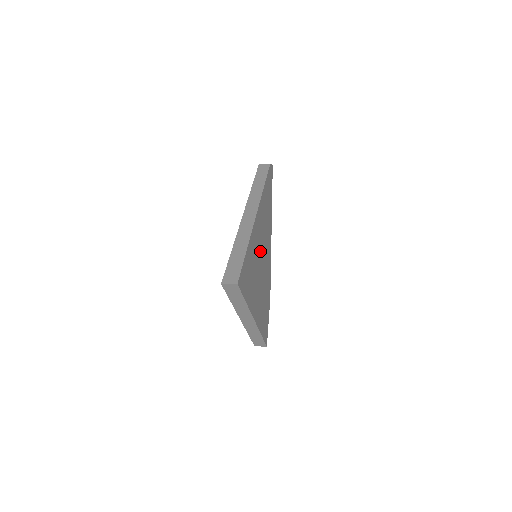
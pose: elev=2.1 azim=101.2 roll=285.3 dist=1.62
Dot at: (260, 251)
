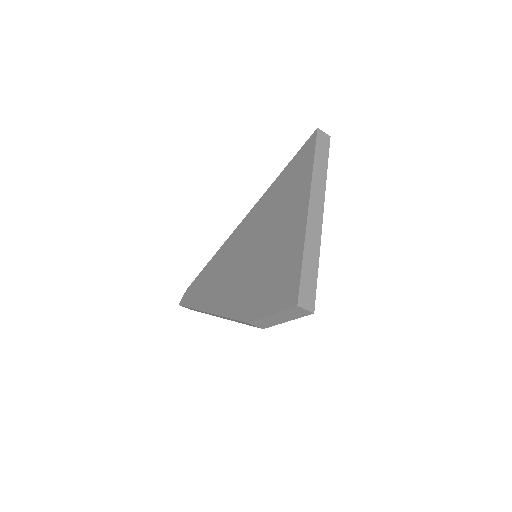
Dot at: occluded
